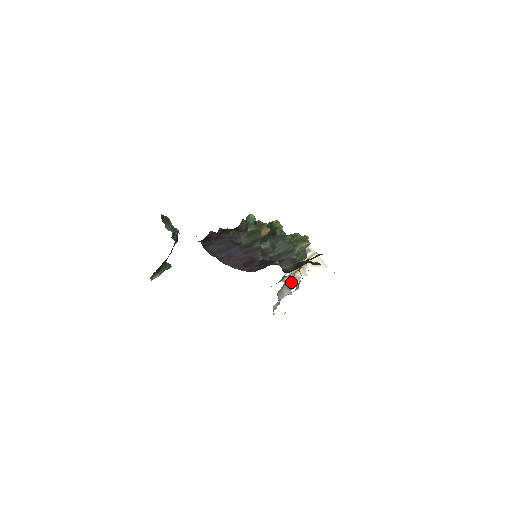
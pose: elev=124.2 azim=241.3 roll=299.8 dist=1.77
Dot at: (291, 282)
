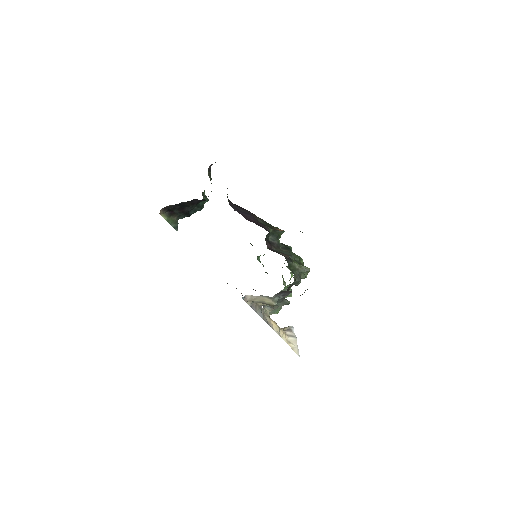
Dot at: (266, 318)
